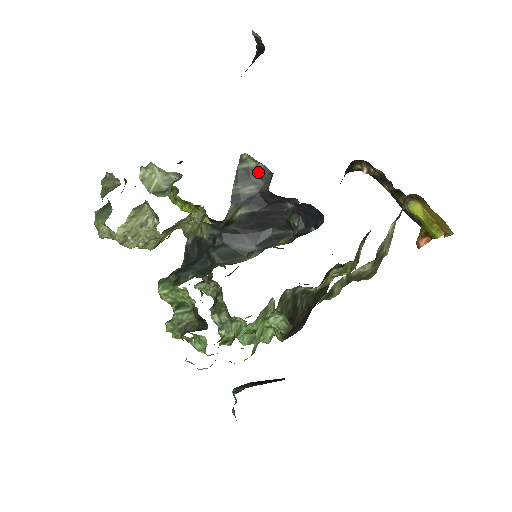
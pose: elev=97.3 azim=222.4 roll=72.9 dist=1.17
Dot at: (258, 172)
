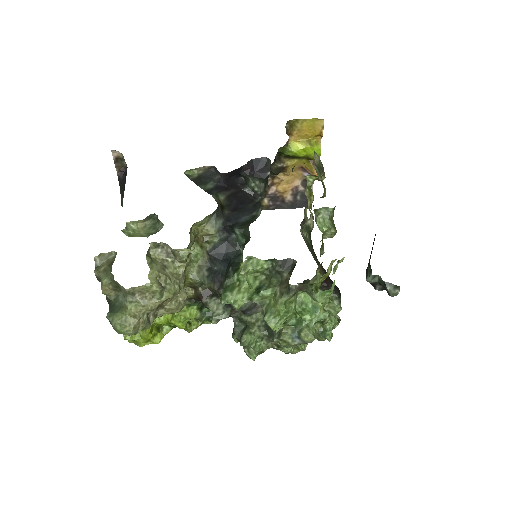
Dot at: (204, 176)
